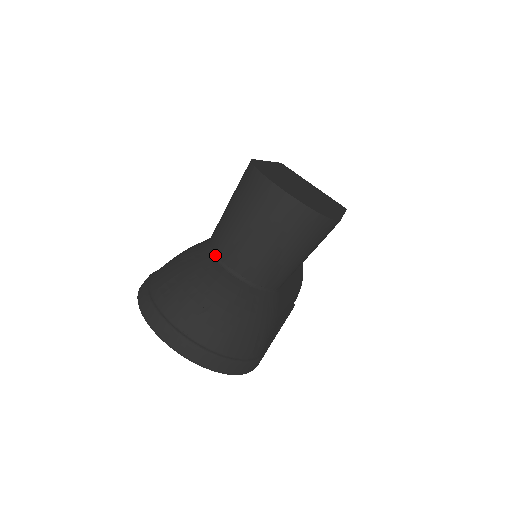
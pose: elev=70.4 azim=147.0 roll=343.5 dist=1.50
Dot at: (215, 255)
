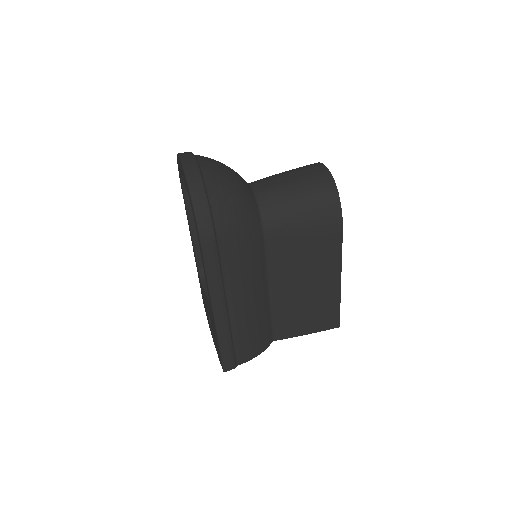
Dot at: occluded
